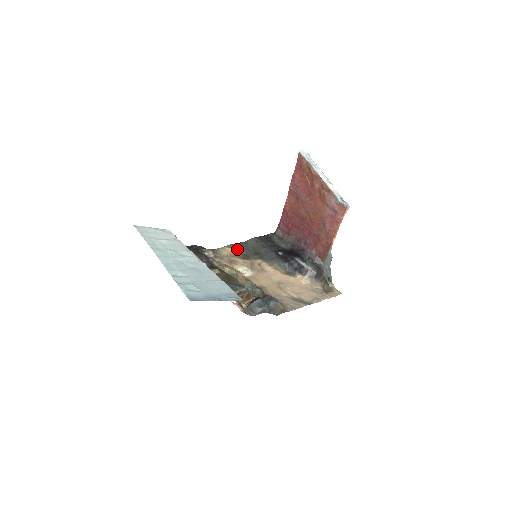
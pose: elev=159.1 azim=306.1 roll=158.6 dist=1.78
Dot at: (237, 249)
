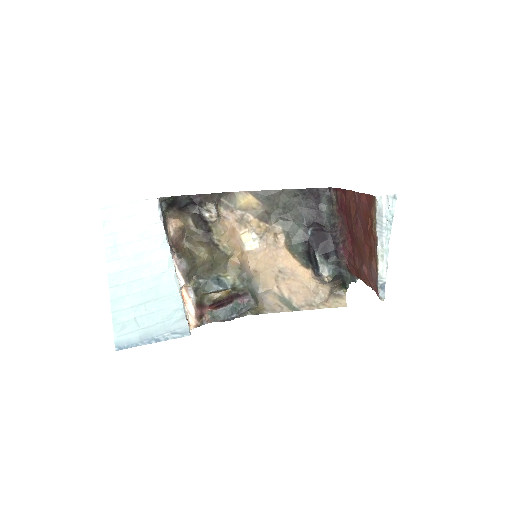
Dot at: (262, 201)
